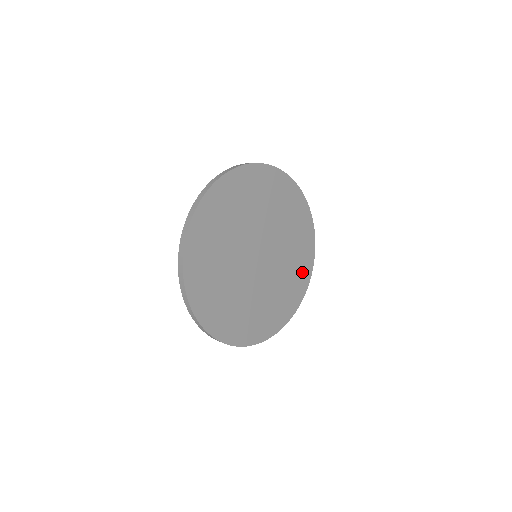
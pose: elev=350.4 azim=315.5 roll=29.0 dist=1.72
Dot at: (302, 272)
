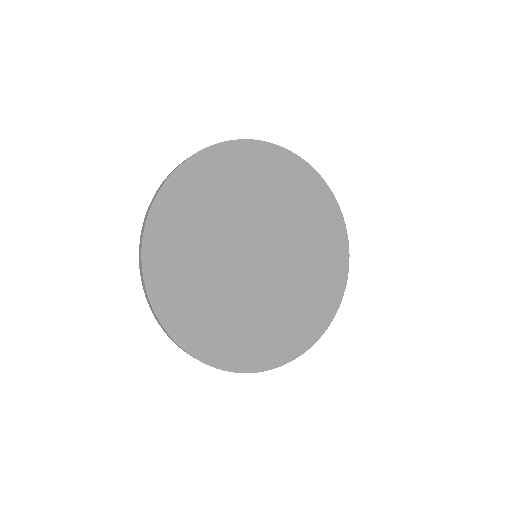
Dot at: (323, 211)
